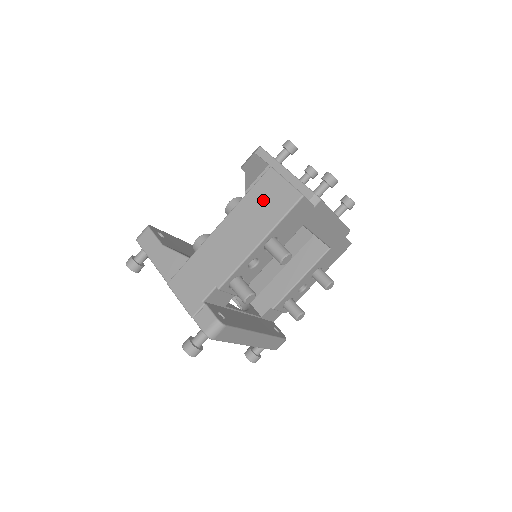
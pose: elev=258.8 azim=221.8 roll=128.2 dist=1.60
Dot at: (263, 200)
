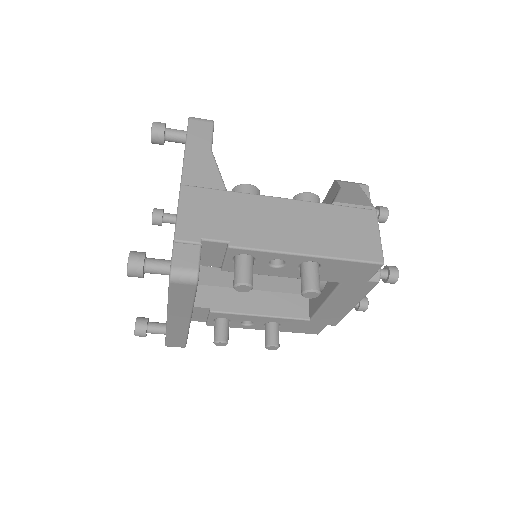
Dot at: (346, 226)
